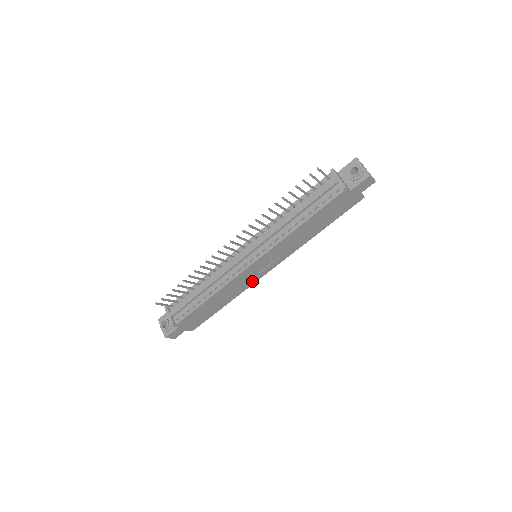
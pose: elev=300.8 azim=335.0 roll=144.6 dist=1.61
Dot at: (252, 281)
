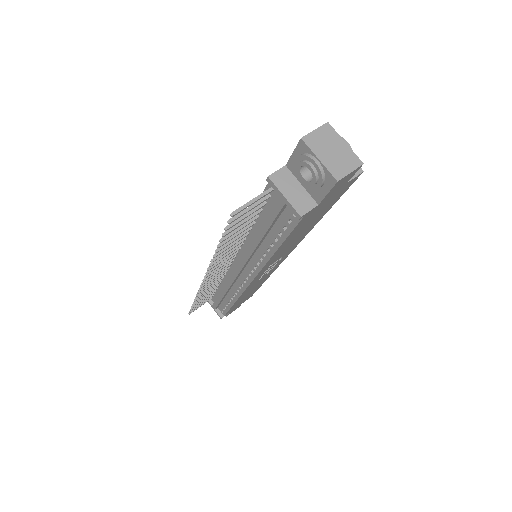
Dot at: (273, 269)
